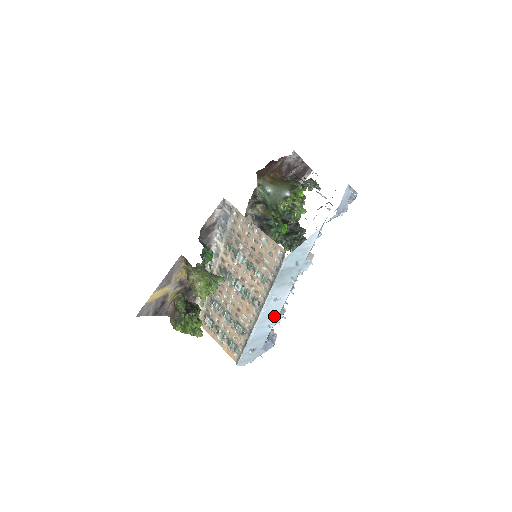
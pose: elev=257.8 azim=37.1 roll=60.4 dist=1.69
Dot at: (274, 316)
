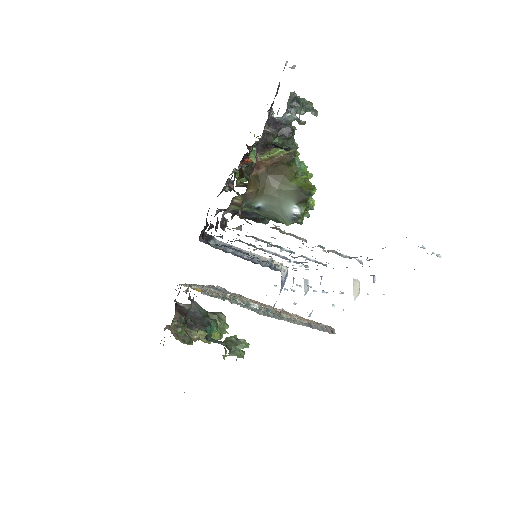
Dot at: occluded
